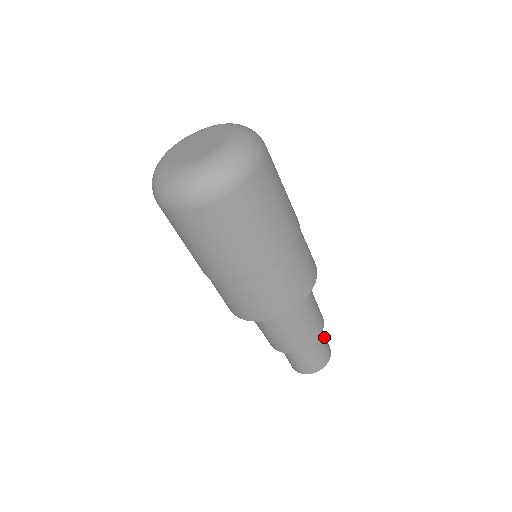
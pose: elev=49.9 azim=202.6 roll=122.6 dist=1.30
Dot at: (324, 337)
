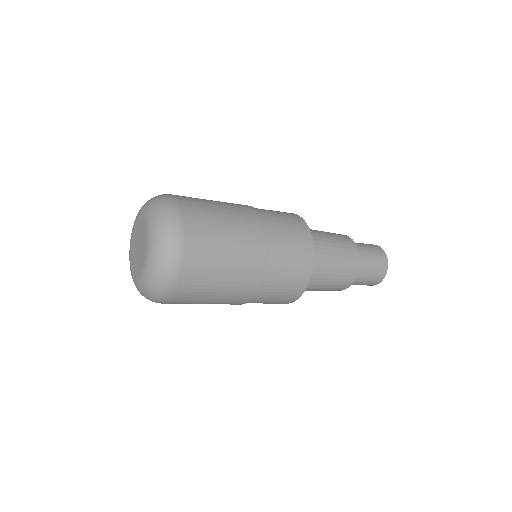
Dot at: (368, 249)
